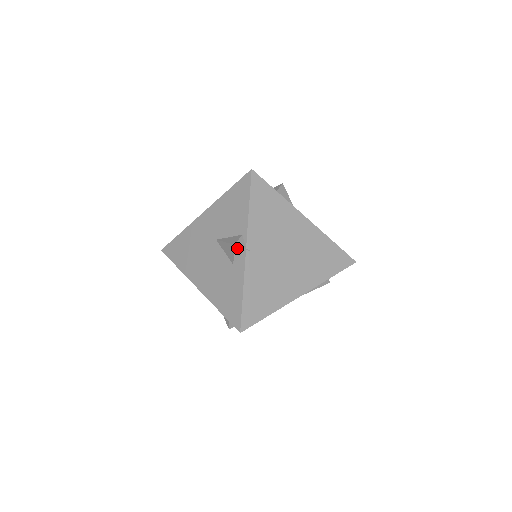
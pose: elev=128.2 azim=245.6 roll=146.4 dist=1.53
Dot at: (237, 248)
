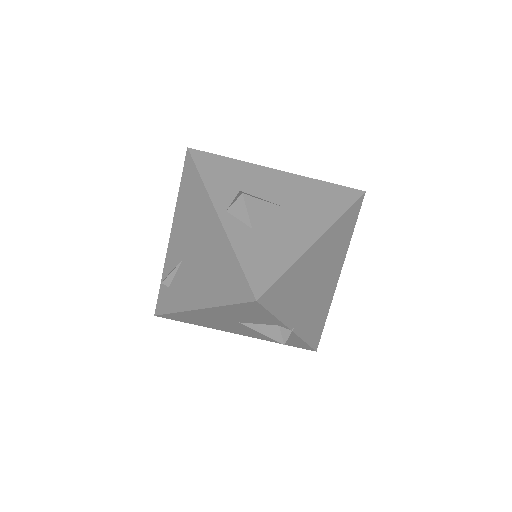
Dot at: (285, 340)
